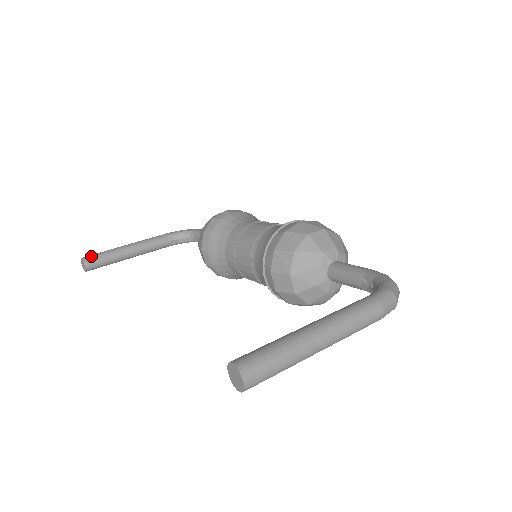
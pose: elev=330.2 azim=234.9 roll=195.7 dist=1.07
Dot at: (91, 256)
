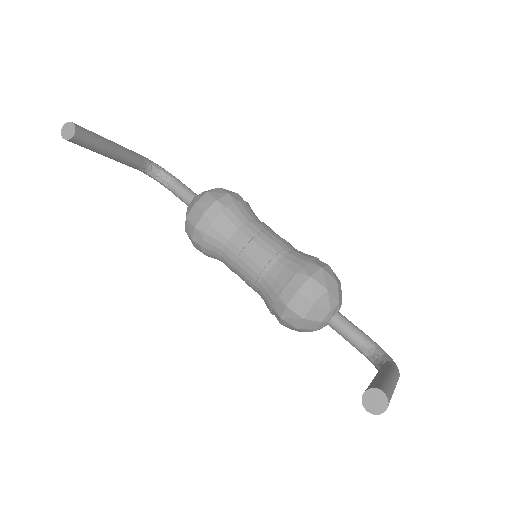
Dot at: (83, 129)
